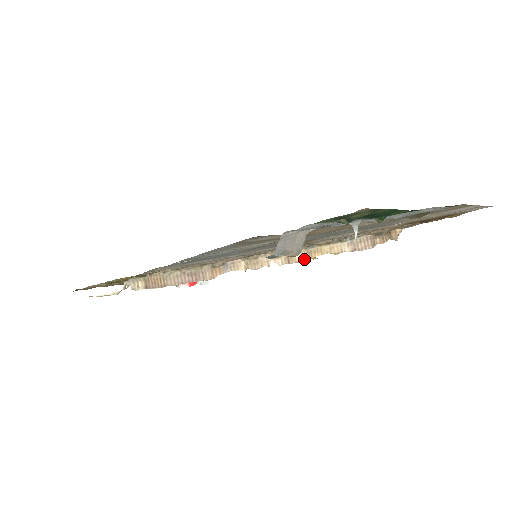
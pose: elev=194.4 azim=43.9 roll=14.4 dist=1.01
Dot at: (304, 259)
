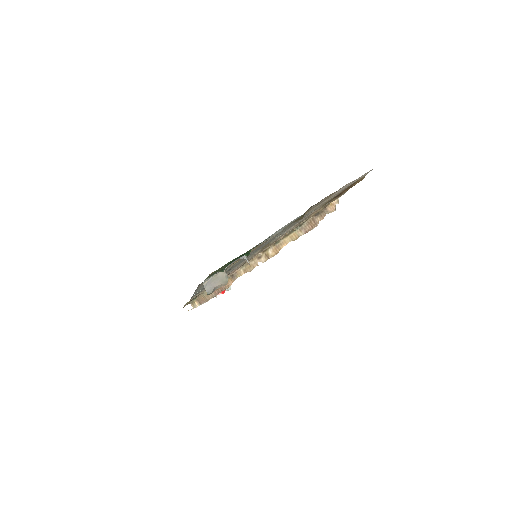
Dot at: (277, 252)
